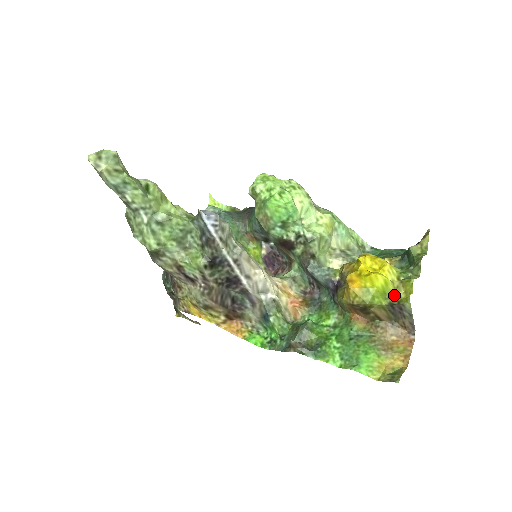
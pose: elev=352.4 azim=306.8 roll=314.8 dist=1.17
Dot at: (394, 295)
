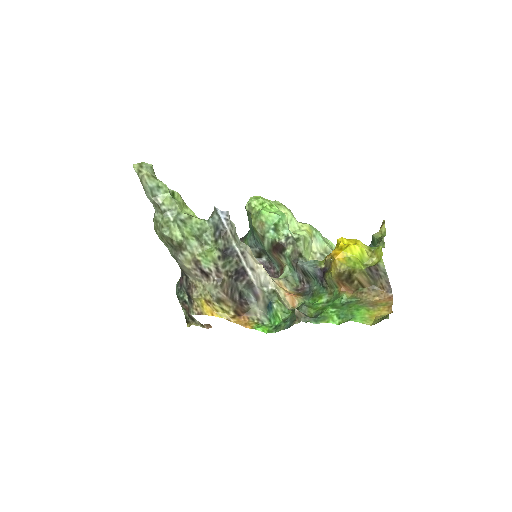
Dot at: (369, 262)
